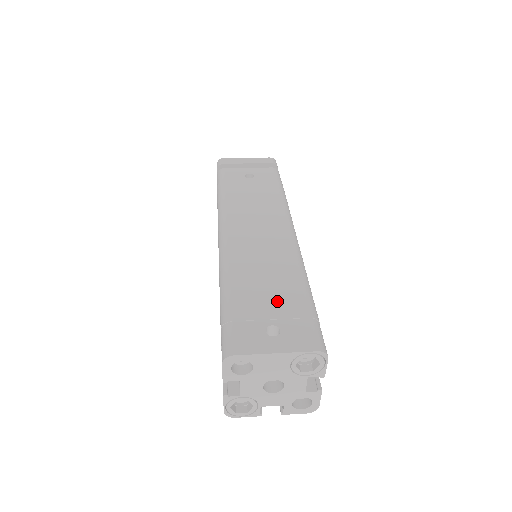
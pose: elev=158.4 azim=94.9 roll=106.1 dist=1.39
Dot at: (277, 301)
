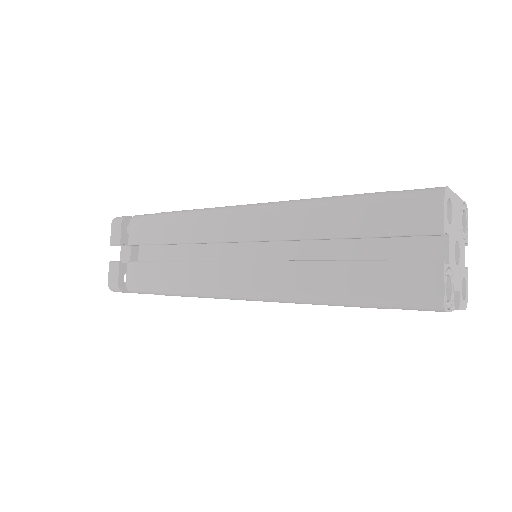
Dot at: occluded
